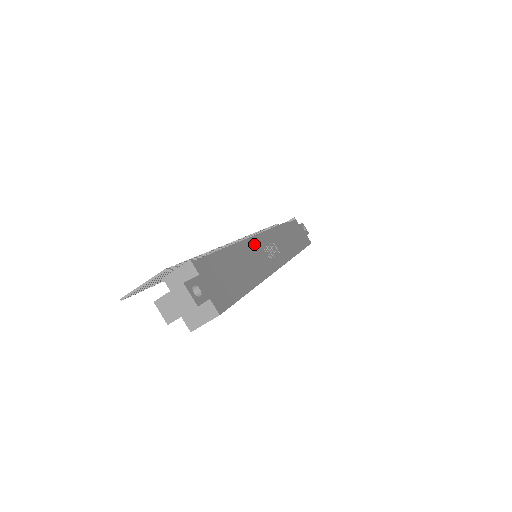
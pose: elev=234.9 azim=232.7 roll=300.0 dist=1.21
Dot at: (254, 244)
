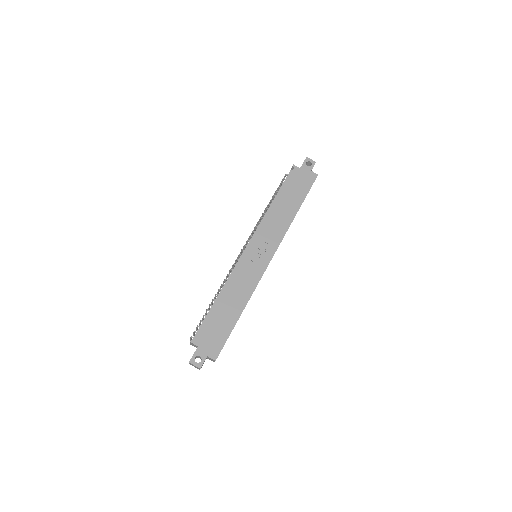
Dot at: (241, 268)
